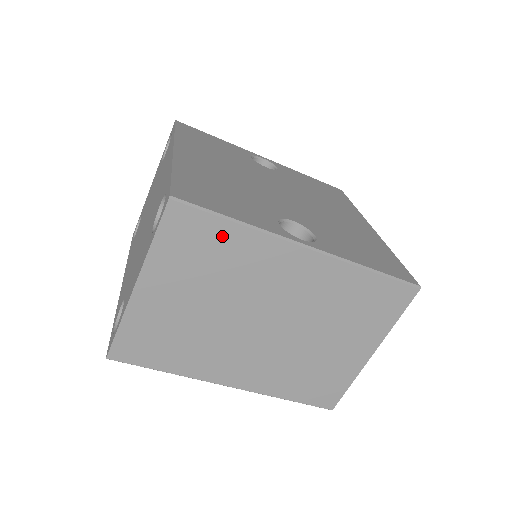
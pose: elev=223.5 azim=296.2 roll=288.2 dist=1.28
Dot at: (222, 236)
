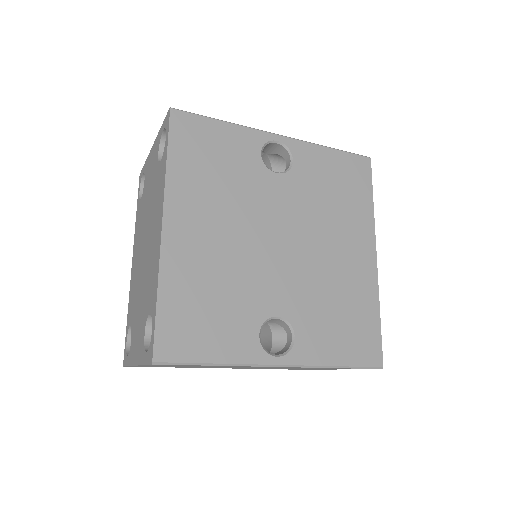
Dot at: occluded
